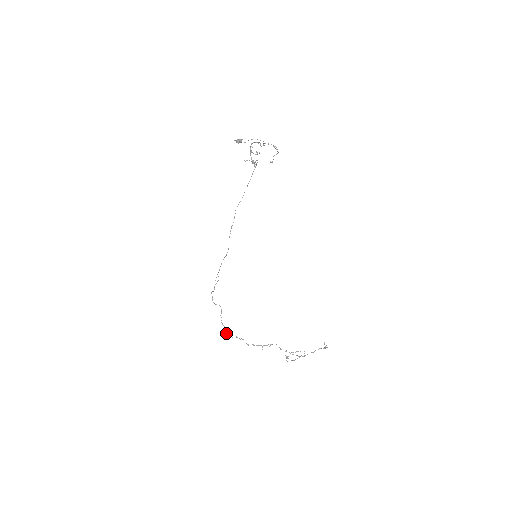
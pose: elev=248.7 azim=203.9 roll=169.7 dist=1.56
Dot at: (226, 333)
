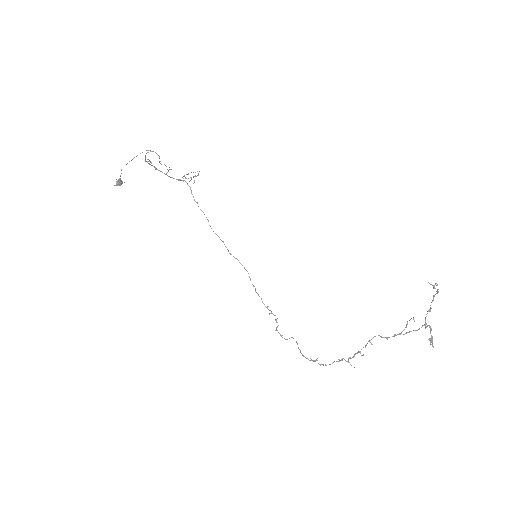
Dot at: (320, 365)
